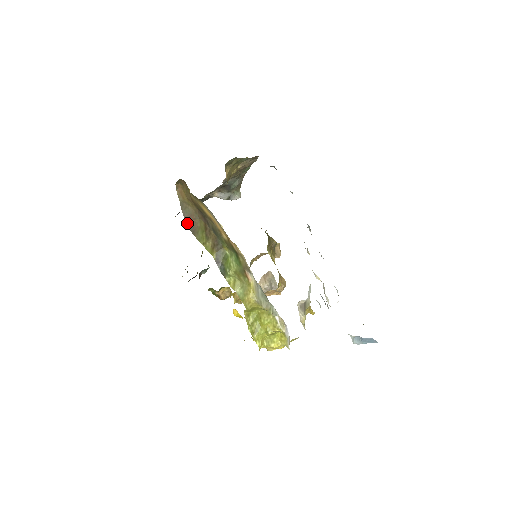
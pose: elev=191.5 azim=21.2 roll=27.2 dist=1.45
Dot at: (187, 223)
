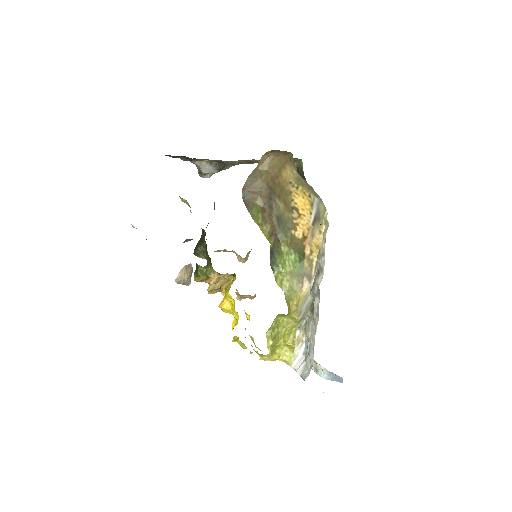
Dot at: (243, 191)
